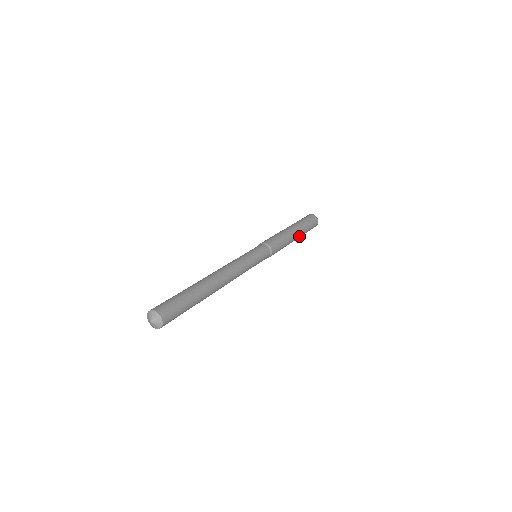
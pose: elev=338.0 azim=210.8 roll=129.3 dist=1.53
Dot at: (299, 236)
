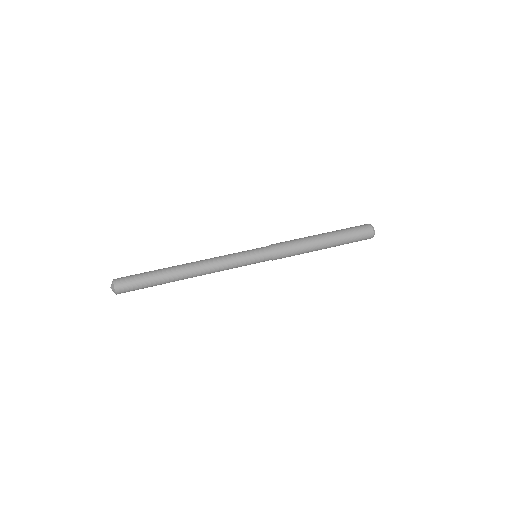
Dot at: (331, 241)
